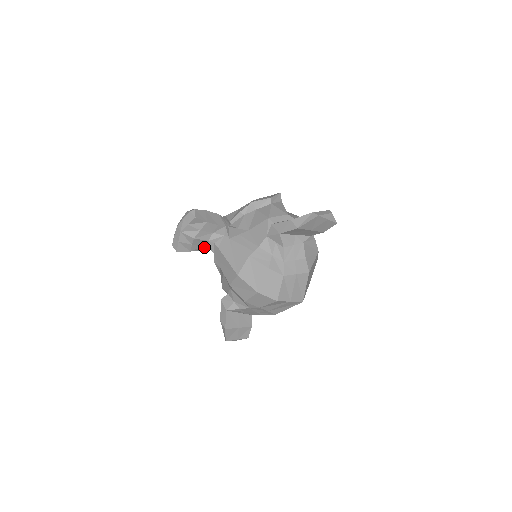
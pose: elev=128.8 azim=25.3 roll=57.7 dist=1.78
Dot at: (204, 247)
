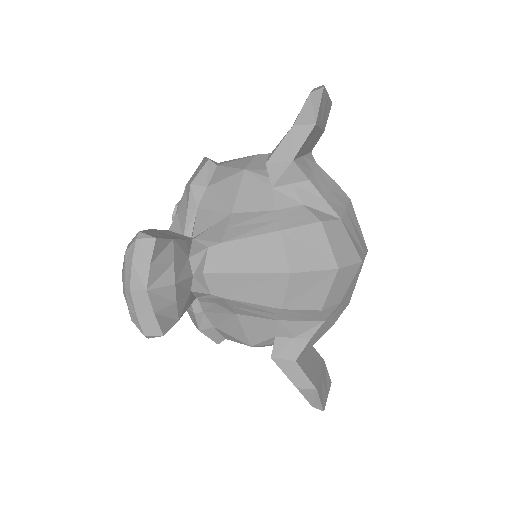
Dot at: (189, 298)
